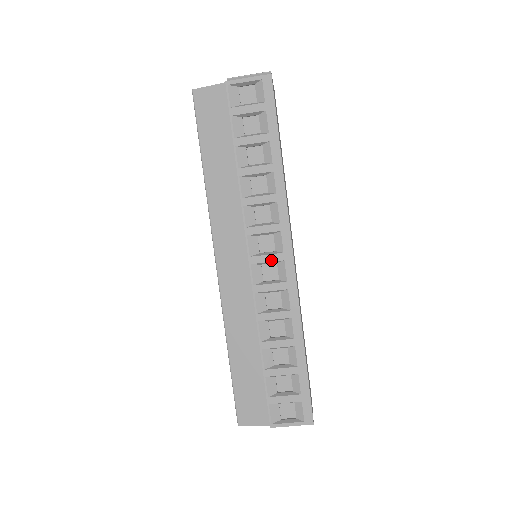
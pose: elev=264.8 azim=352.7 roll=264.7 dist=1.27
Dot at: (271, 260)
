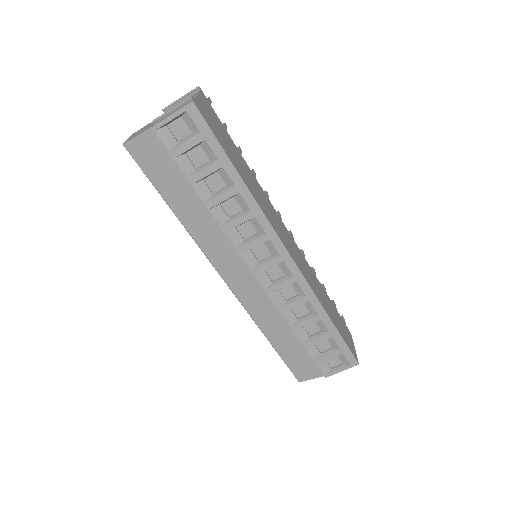
Dot at: (272, 265)
